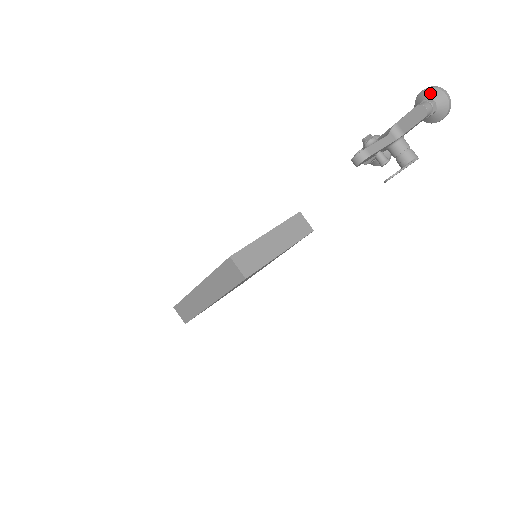
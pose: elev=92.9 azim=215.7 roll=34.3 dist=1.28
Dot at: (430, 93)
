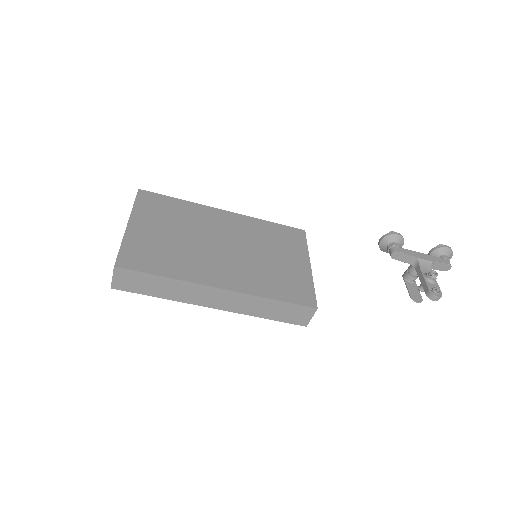
Dot at: (451, 254)
